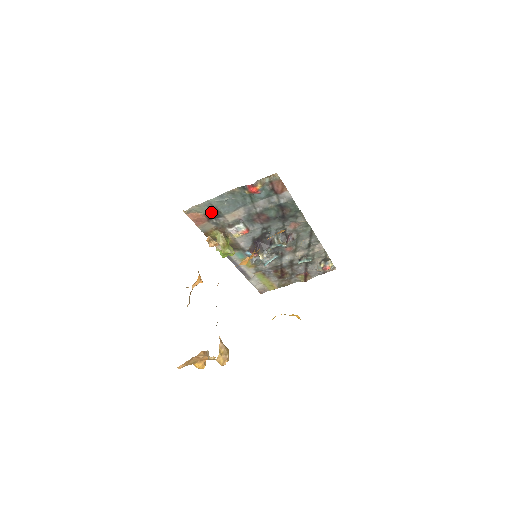
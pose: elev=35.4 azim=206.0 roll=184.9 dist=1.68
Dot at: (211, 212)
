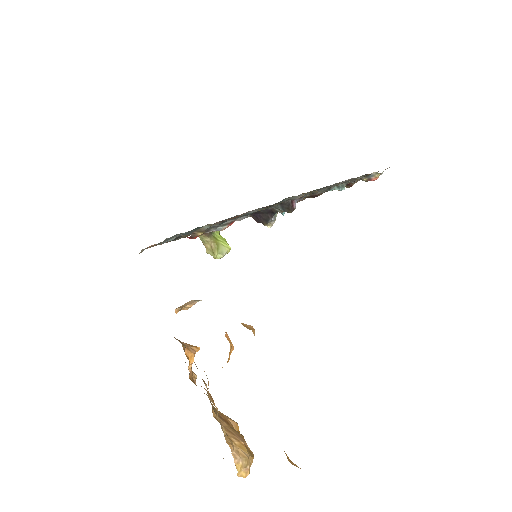
Dot at: occluded
